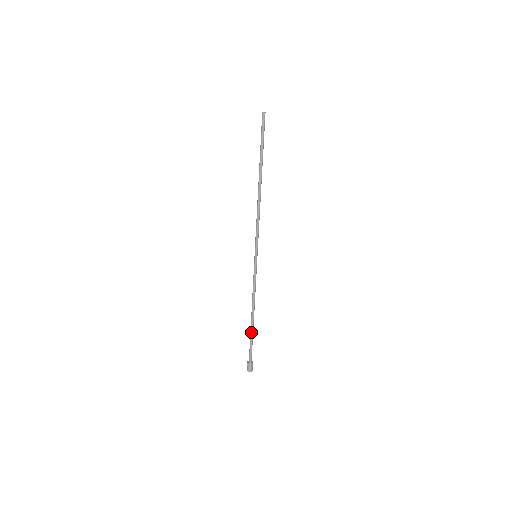
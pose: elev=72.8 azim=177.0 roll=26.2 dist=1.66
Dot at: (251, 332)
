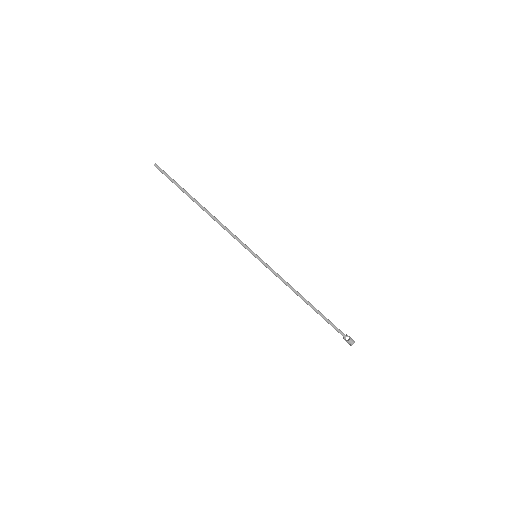
Dot at: (319, 312)
